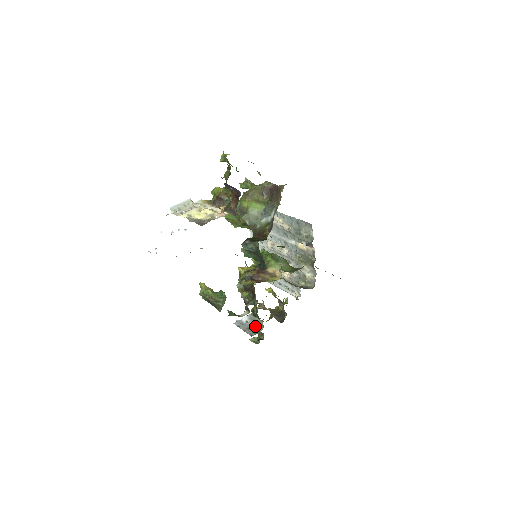
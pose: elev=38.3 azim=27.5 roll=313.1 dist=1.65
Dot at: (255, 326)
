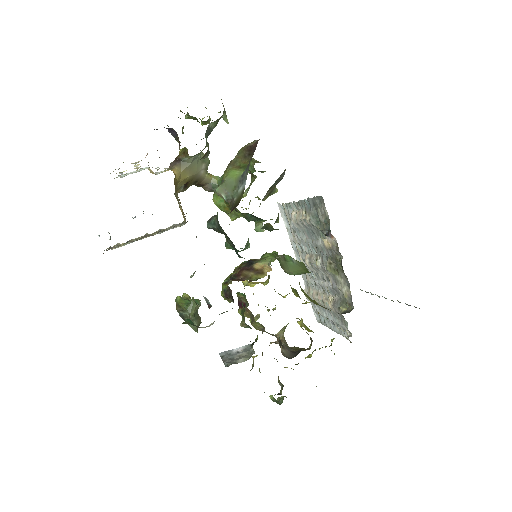
Dot at: (242, 356)
